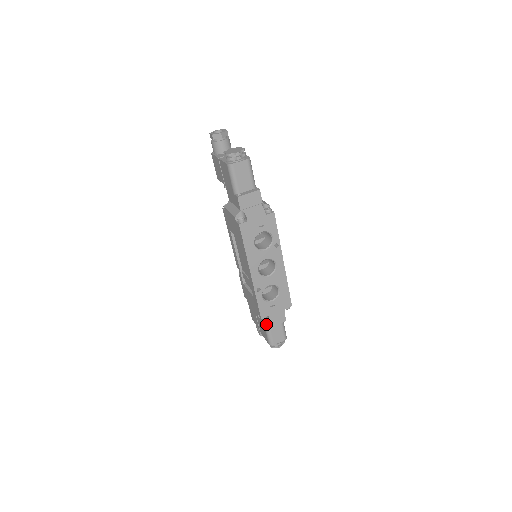
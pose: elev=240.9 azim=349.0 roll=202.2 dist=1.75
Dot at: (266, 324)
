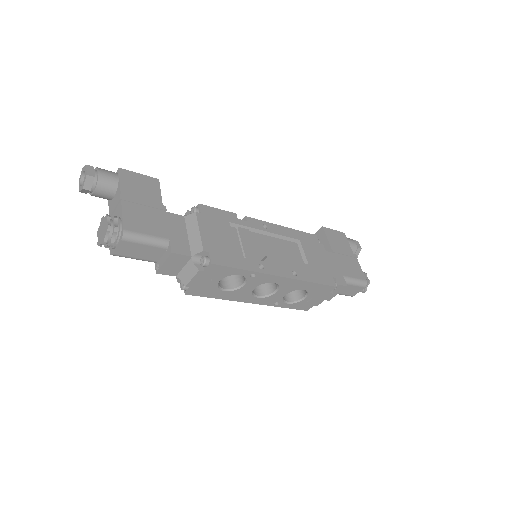
Dot at: occluded
